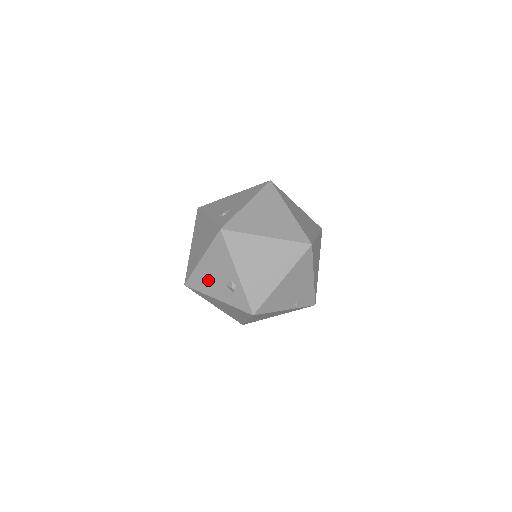
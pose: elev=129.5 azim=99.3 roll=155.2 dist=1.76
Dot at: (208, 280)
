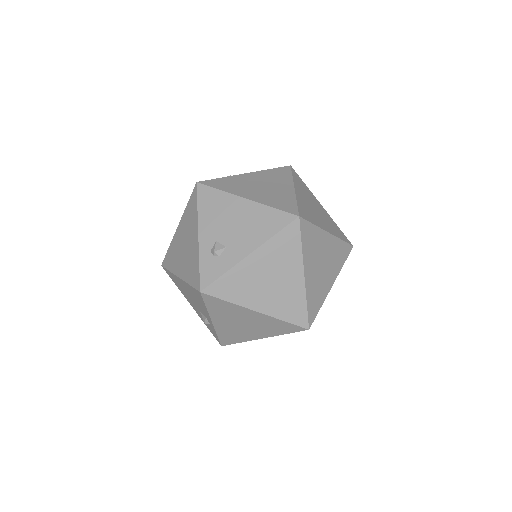
Dot at: (184, 291)
